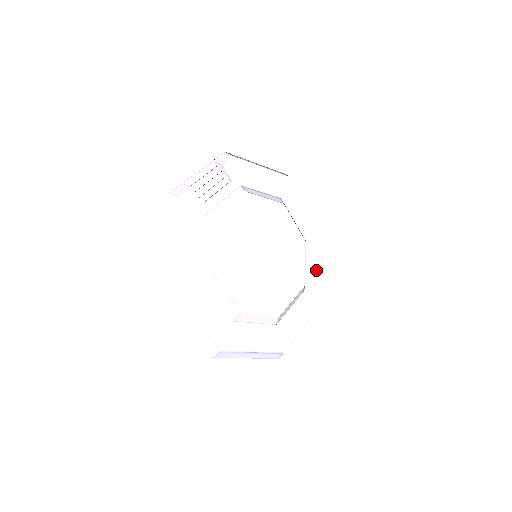
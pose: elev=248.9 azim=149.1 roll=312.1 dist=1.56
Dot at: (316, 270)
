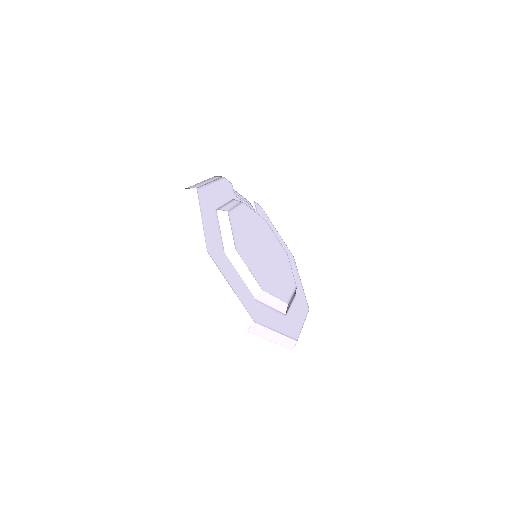
Dot at: (298, 318)
